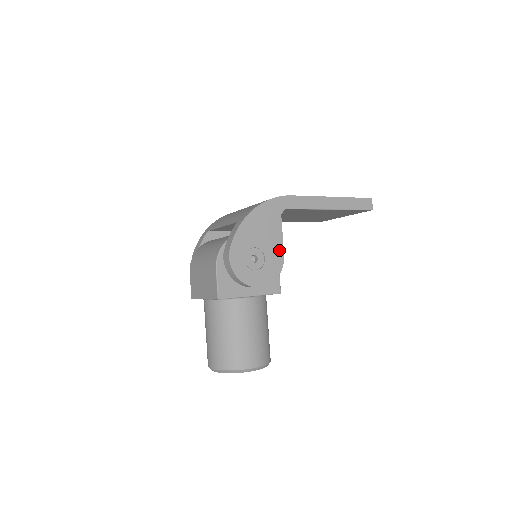
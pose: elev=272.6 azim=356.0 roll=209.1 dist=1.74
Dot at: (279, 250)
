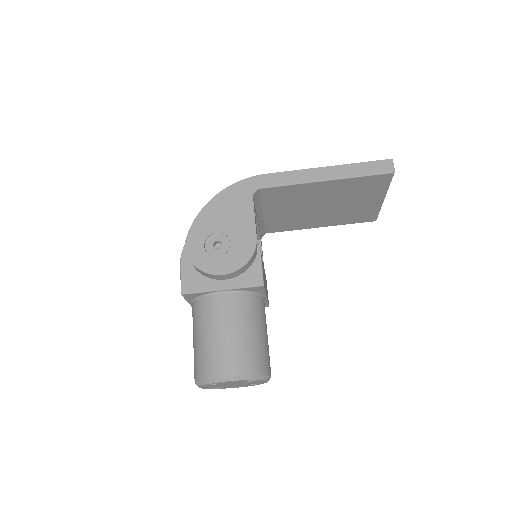
Dot at: (250, 233)
